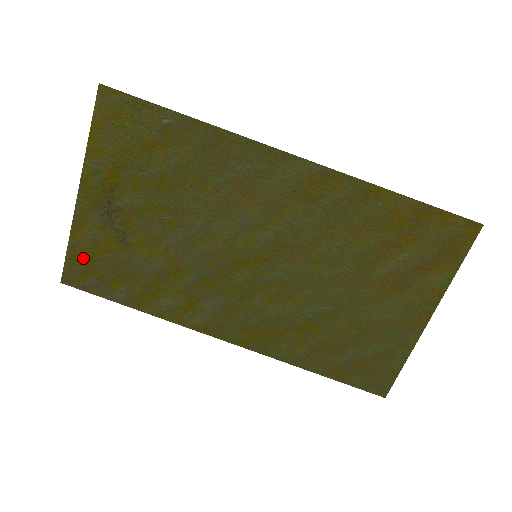
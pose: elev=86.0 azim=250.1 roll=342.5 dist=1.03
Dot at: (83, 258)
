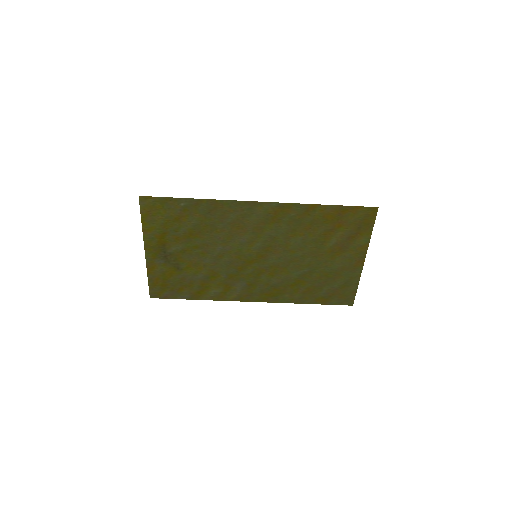
Dot at: (159, 283)
